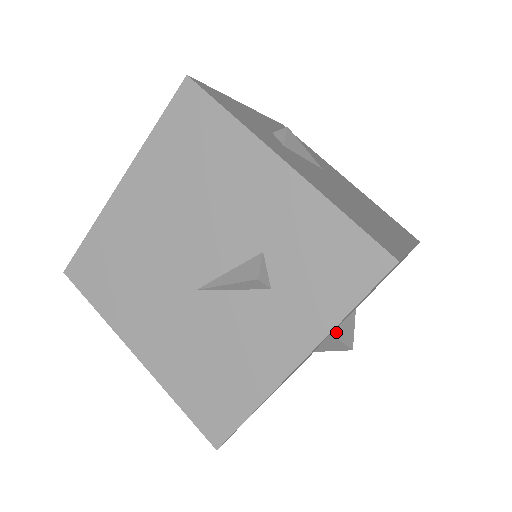
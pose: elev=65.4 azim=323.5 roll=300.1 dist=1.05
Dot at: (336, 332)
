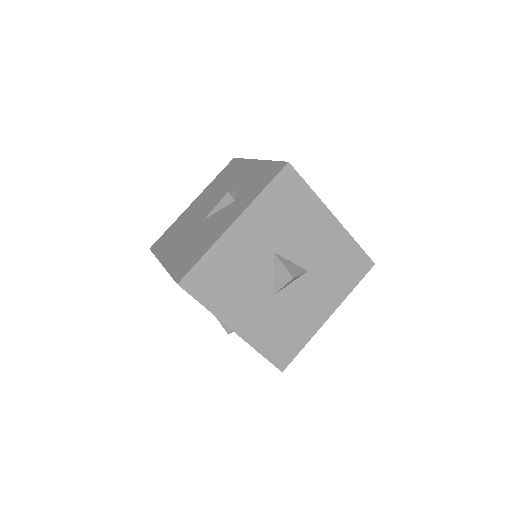
Dot at: (280, 257)
